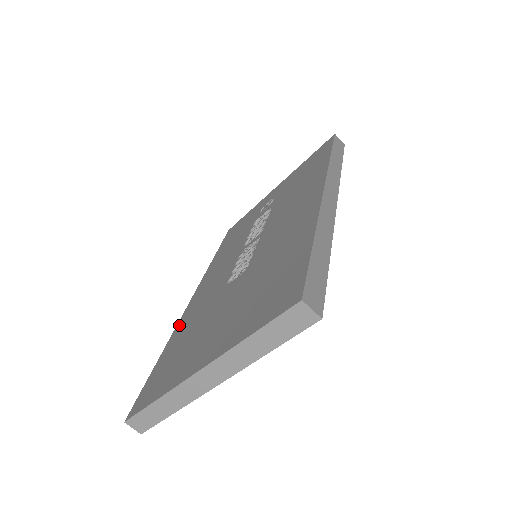
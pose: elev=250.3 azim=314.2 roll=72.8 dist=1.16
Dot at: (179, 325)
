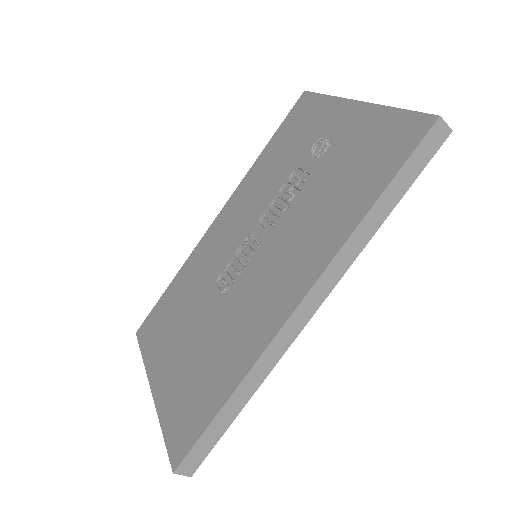
Dot at: (193, 256)
